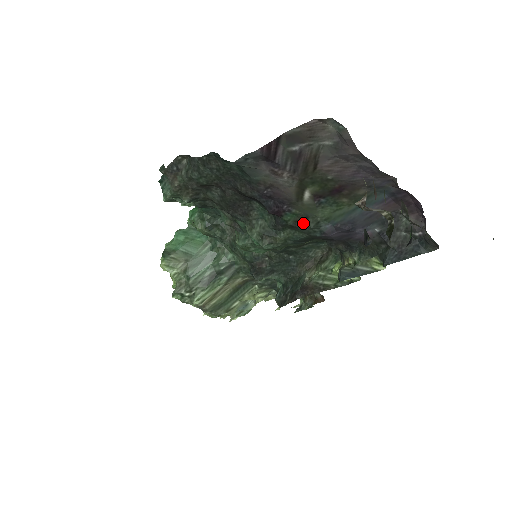
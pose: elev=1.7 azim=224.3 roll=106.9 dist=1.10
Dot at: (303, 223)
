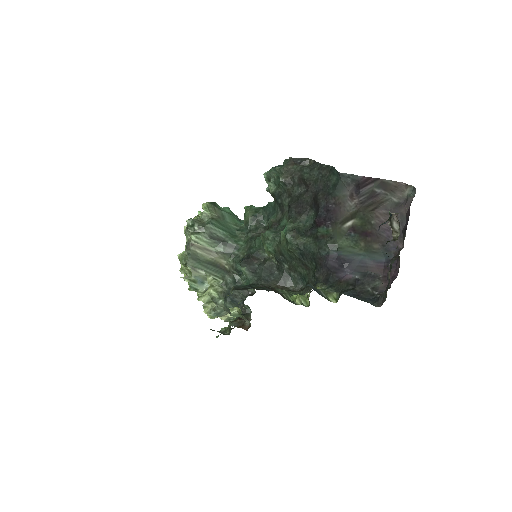
Dot at: (325, 240)
